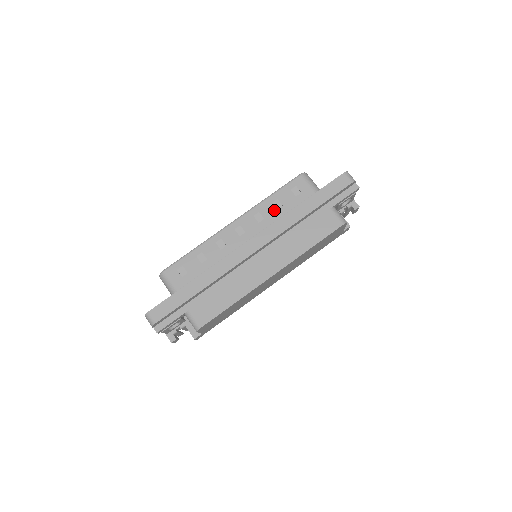
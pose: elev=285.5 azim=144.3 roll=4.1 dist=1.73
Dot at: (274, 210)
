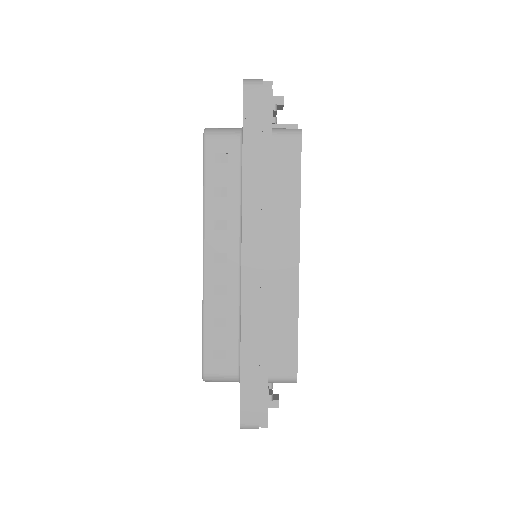
Dot at: (225, 201)
